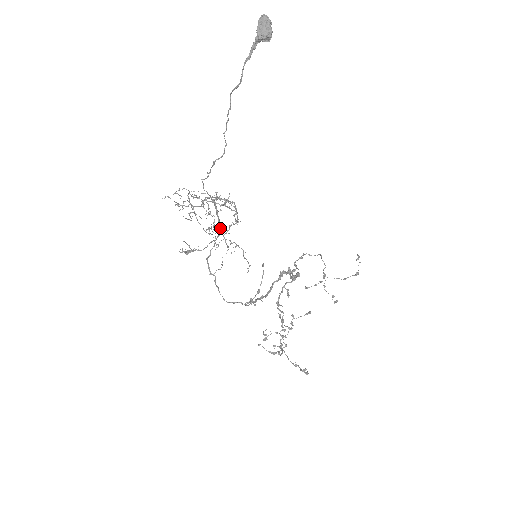
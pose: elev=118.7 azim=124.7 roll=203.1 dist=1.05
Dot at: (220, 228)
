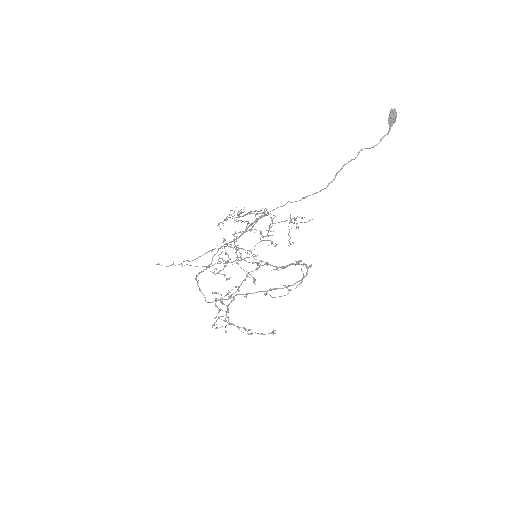
Dot at: occluded
